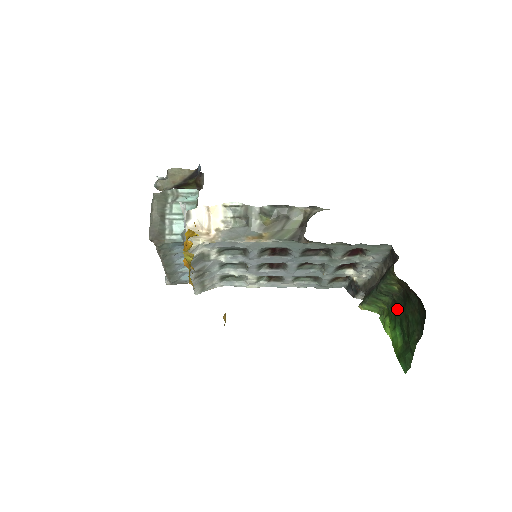
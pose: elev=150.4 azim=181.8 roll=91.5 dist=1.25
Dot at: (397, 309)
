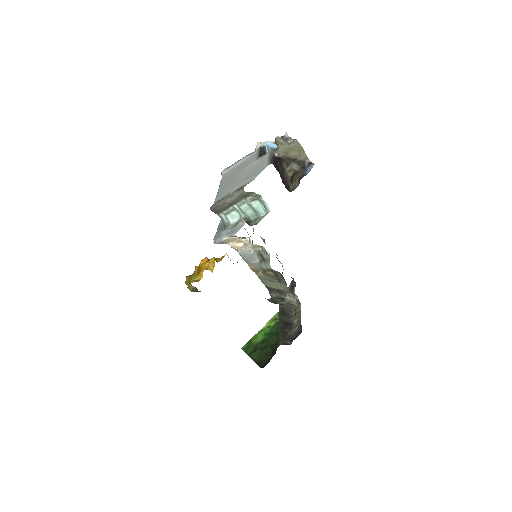
Dot at: (273, 337)
